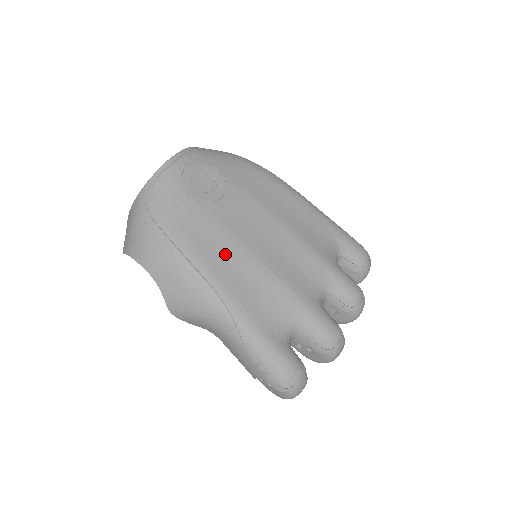
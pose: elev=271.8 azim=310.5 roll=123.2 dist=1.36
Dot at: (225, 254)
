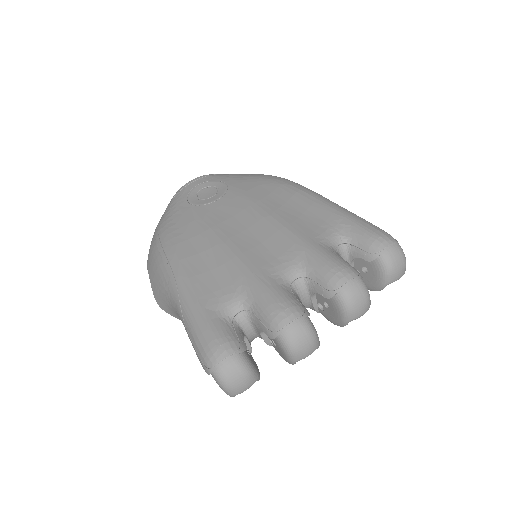
Dot at: (195, 241)
